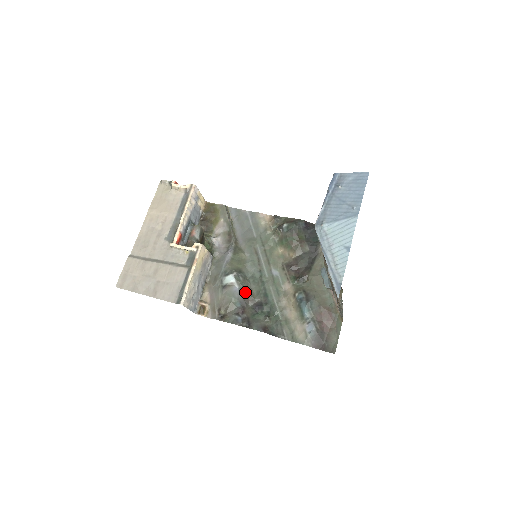
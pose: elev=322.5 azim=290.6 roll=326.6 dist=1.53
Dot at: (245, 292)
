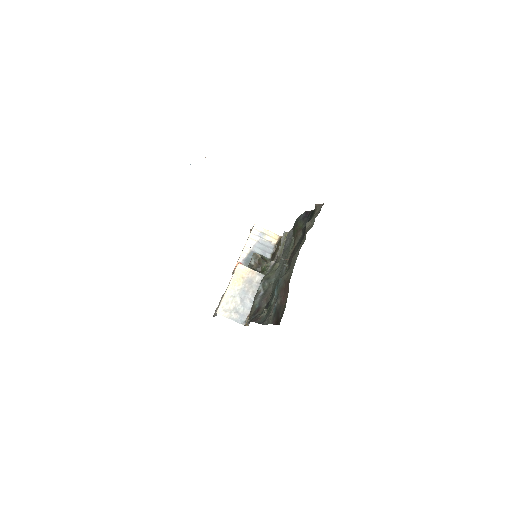
Dot at: (264, 294)
